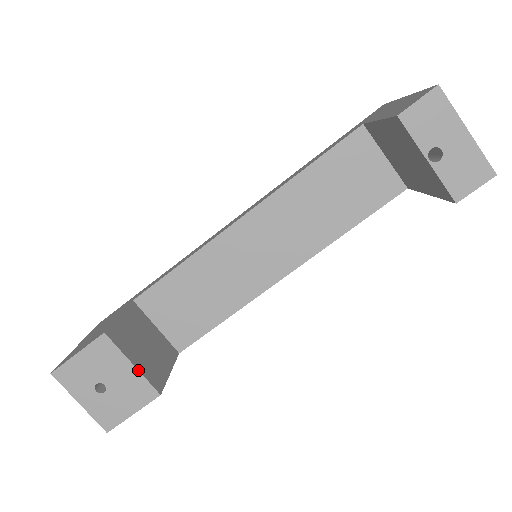
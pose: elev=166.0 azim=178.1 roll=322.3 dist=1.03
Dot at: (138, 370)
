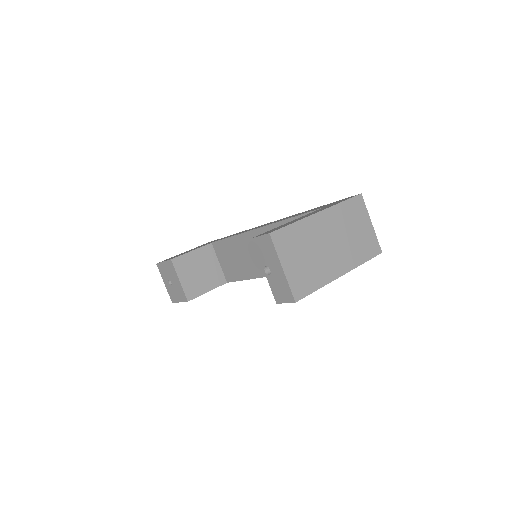
Dot at: (181, 284)
